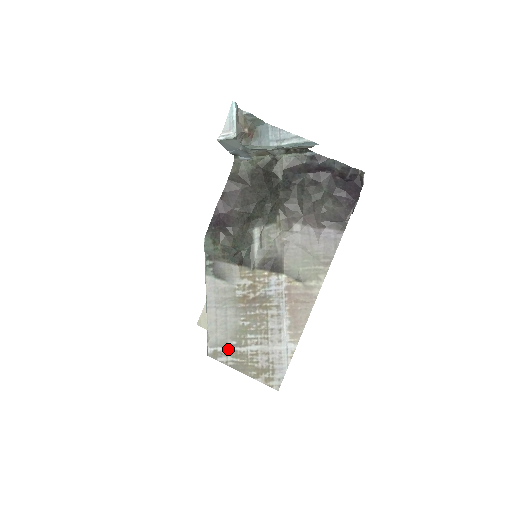
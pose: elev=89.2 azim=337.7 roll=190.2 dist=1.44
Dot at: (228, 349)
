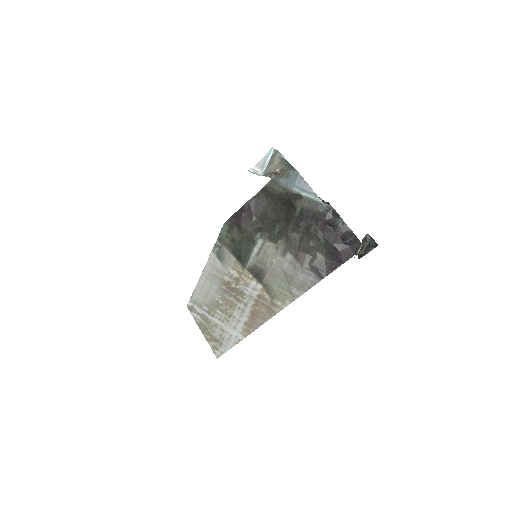
Dot at: (201, 311)
